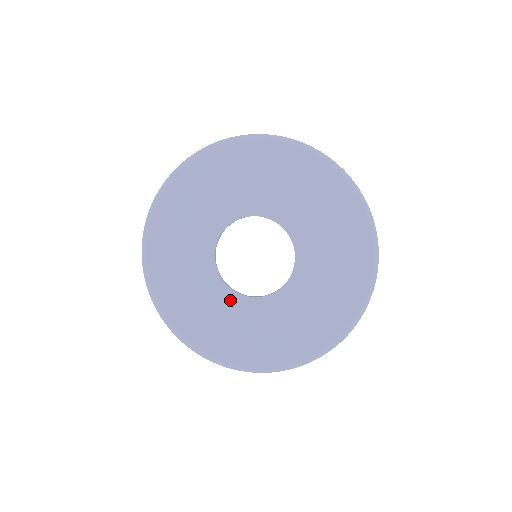
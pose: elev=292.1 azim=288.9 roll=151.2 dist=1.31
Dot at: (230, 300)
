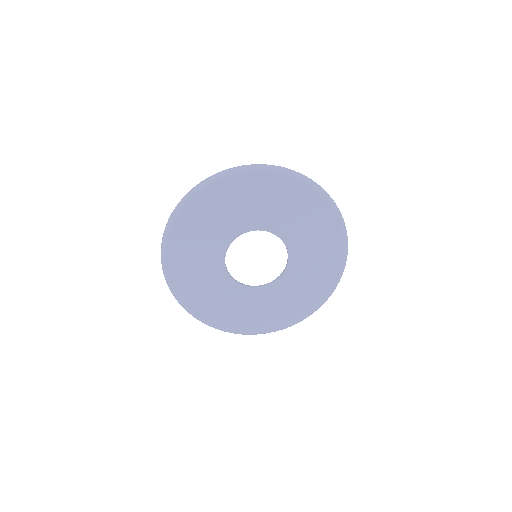
Dot at: (267, 292)
